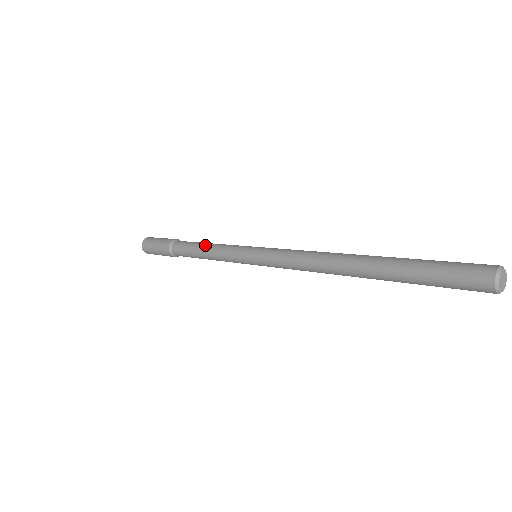
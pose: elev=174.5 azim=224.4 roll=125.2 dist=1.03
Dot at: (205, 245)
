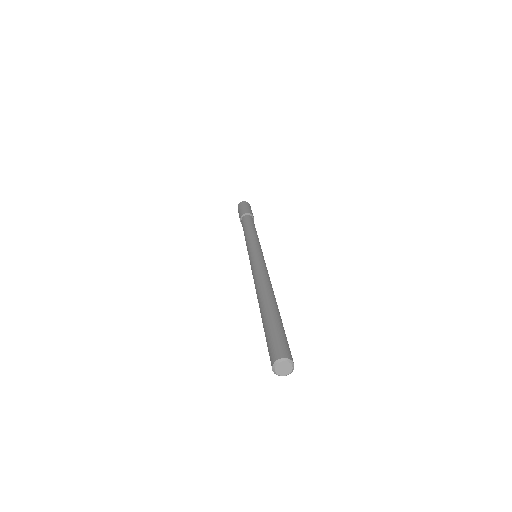
Dot at: (244, 234)
